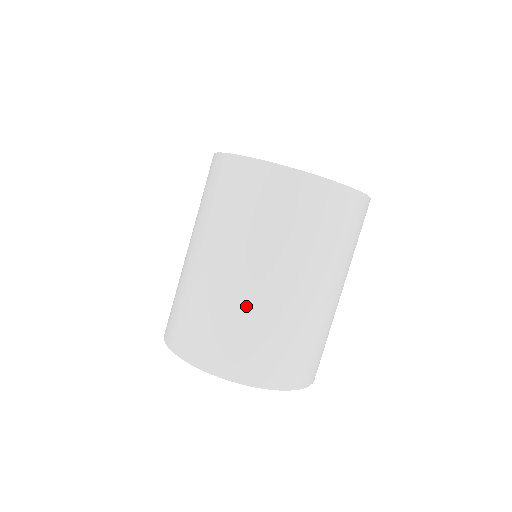
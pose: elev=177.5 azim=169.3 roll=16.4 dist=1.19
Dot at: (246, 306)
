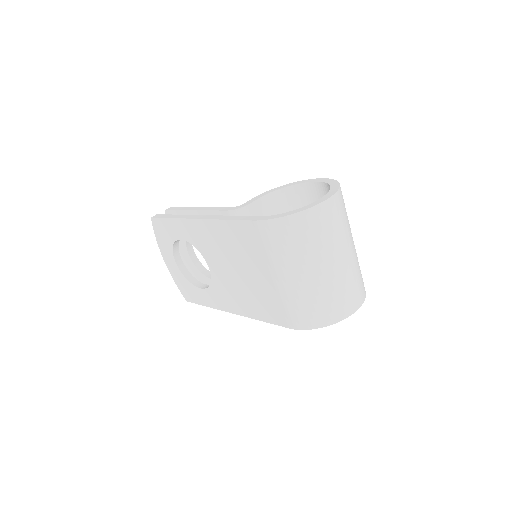
Dot at: (351, 270)
